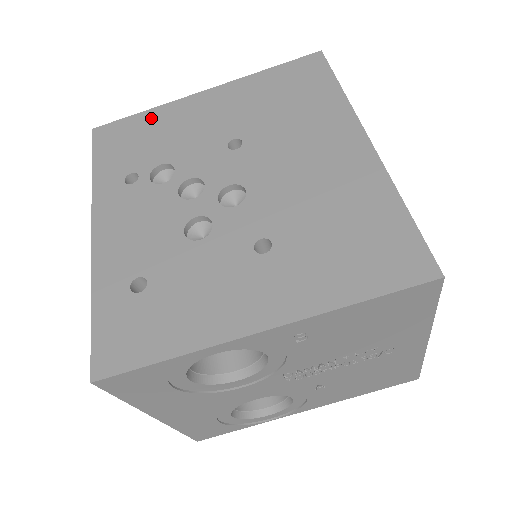
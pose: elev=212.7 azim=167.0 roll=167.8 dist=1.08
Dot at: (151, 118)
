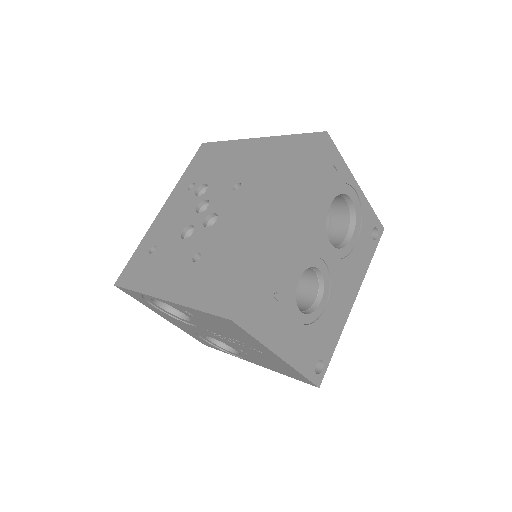
Dot at: (224, 148)
